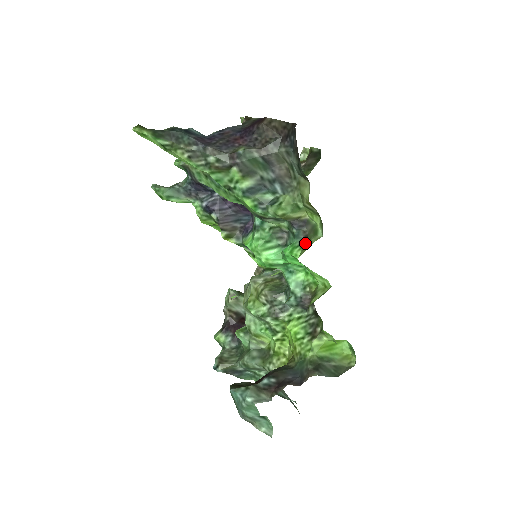
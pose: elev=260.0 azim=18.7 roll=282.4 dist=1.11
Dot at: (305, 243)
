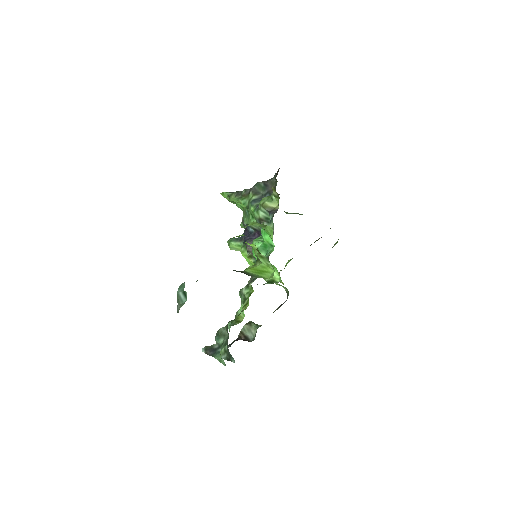
Dot at: occluded
